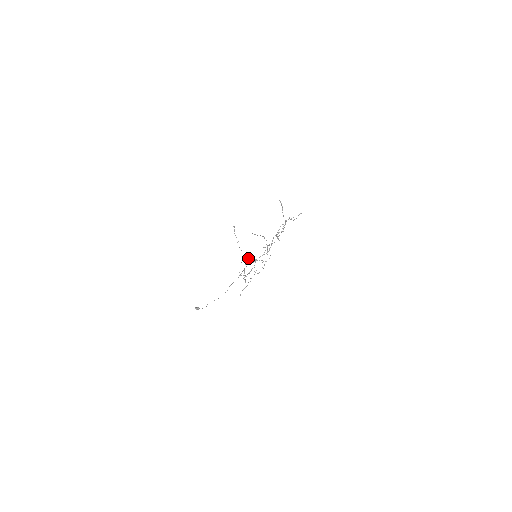
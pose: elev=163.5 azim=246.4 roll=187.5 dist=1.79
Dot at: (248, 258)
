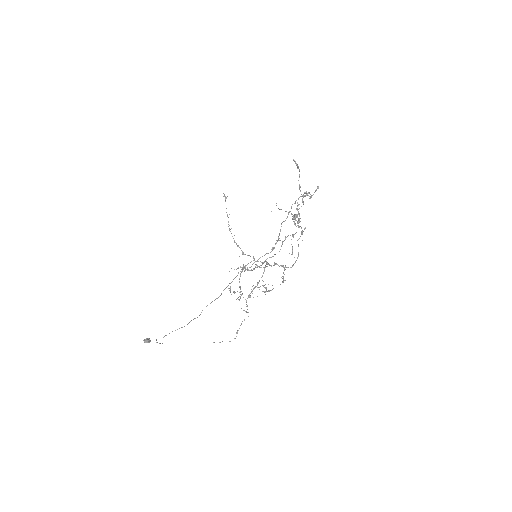
Dot at: occluded
